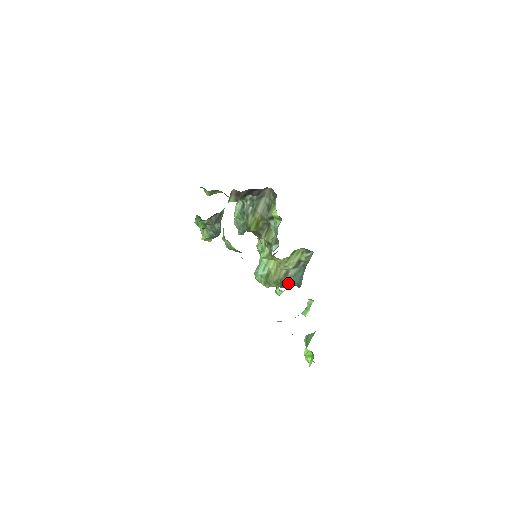
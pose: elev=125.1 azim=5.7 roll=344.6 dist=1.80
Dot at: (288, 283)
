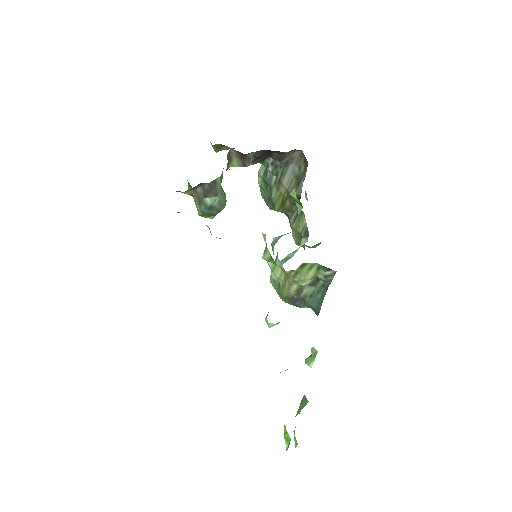
Dot at: (304, 303)
